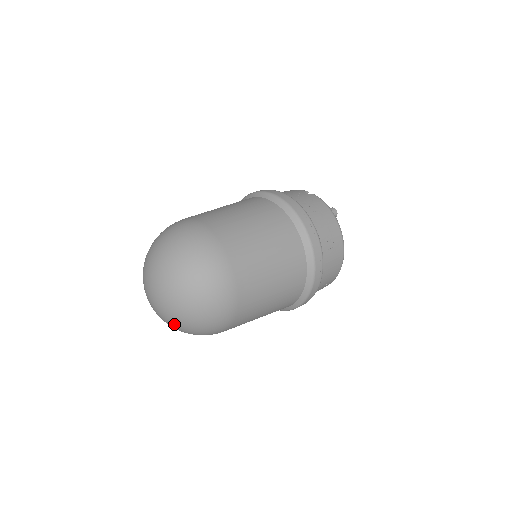
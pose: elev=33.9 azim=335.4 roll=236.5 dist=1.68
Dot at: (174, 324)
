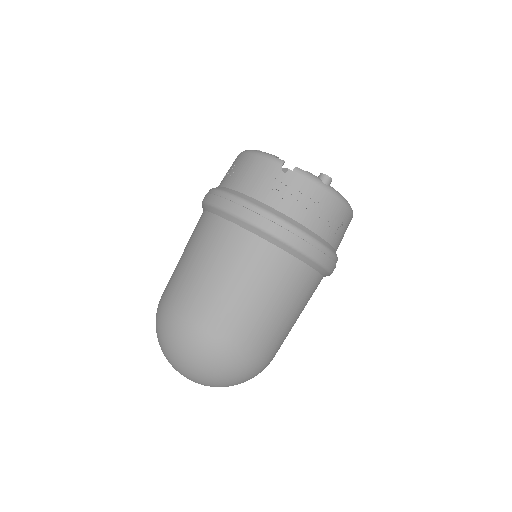
Dot at: occluded
